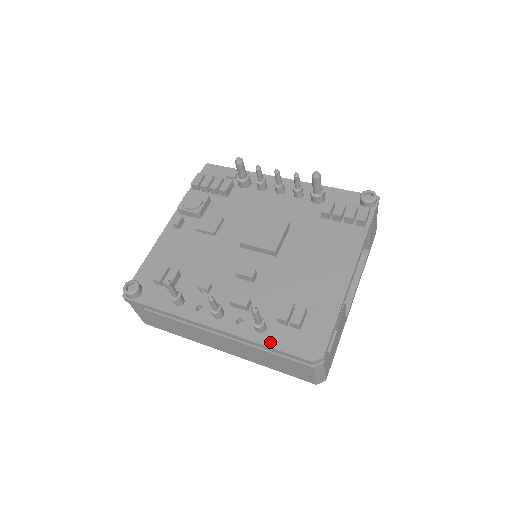
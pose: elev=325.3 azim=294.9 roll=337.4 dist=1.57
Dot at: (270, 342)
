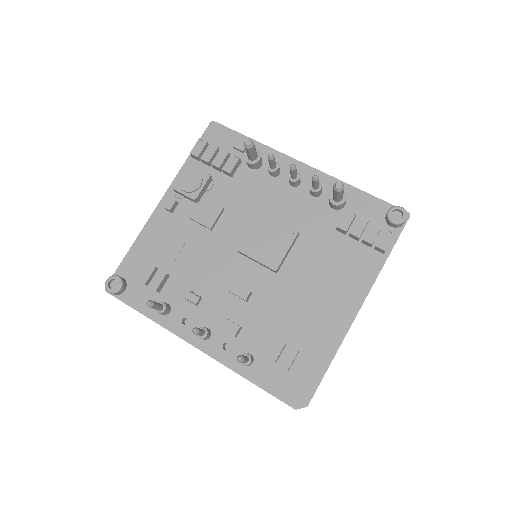
Dot at: (255, 378)
